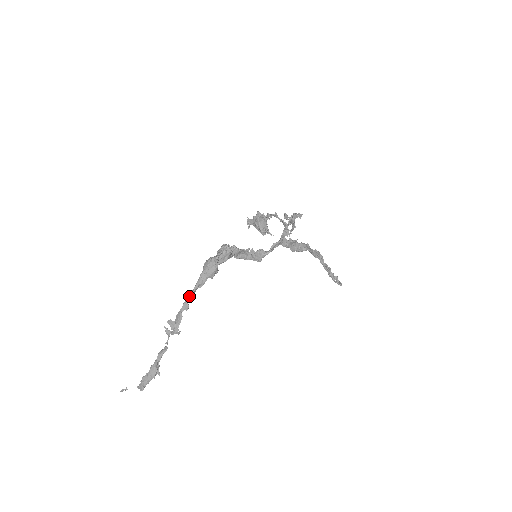
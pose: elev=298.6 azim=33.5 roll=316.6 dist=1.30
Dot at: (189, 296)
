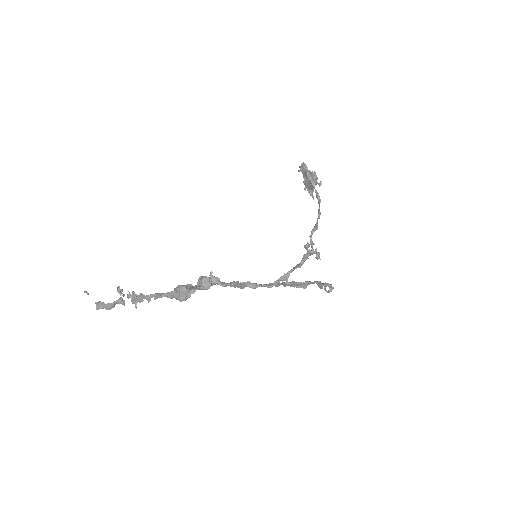
Dot at: (154, 296)
